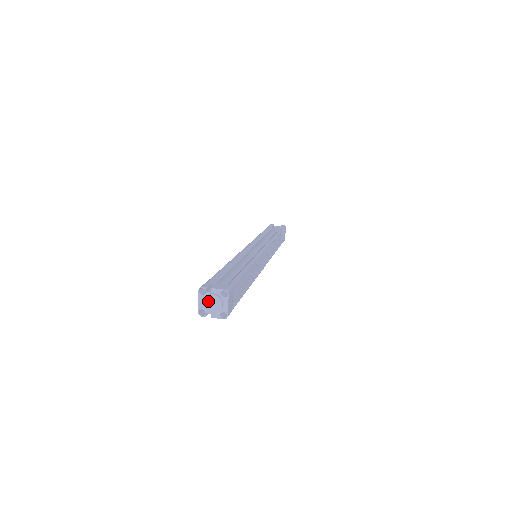
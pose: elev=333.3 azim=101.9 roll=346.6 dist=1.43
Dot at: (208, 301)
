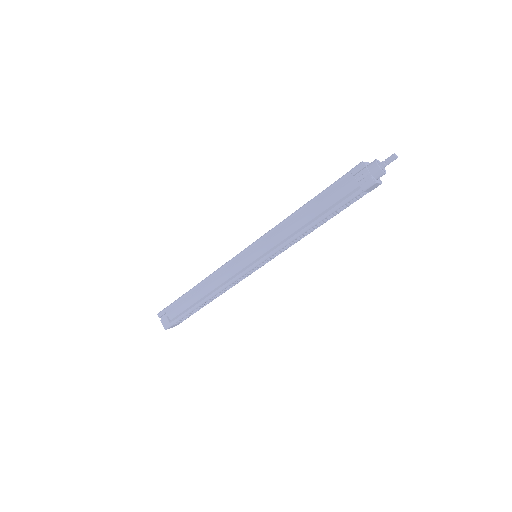
Dot at: occluded
